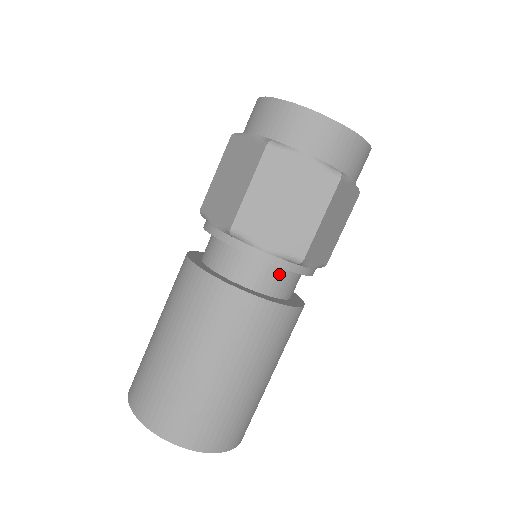
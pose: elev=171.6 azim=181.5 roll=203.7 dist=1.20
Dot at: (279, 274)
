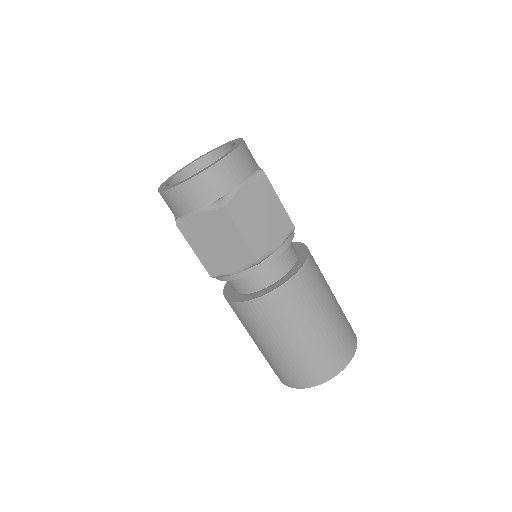
Dot at: (288, 247)
